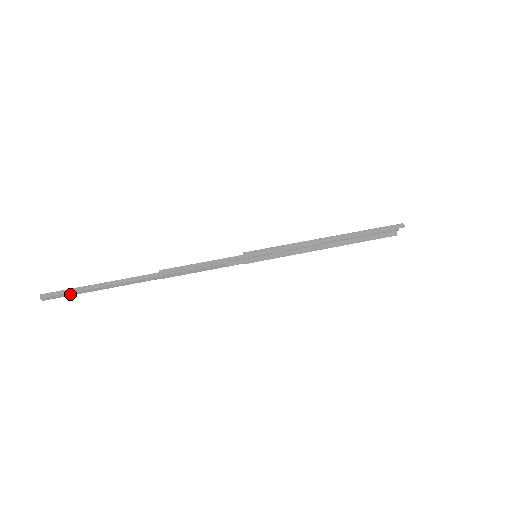
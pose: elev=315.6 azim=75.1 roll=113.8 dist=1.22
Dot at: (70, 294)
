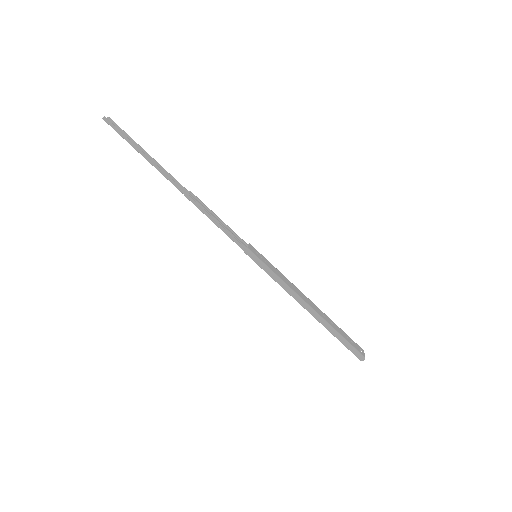
Dot at: (124, 136)
